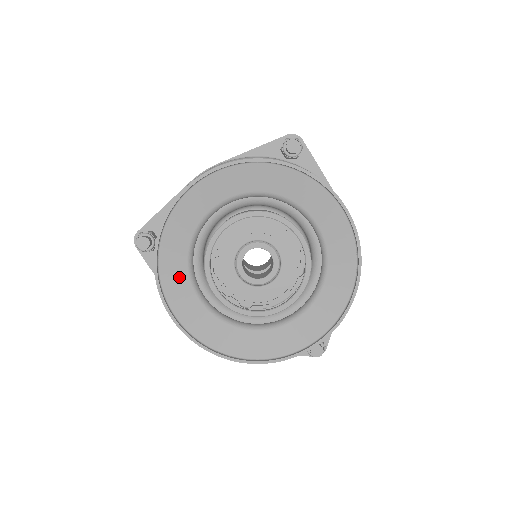
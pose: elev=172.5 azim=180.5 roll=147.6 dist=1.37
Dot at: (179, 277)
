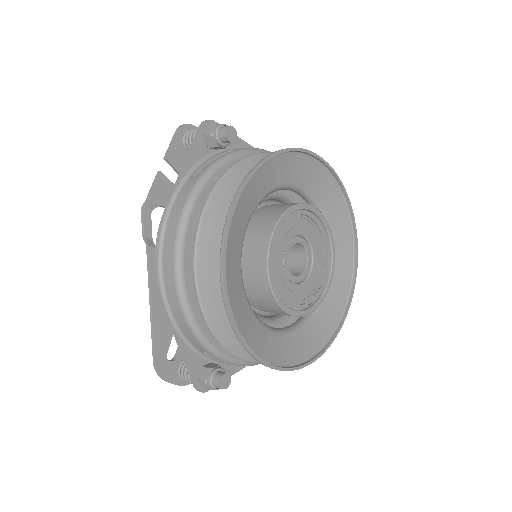
Dot at: (258, 190)
